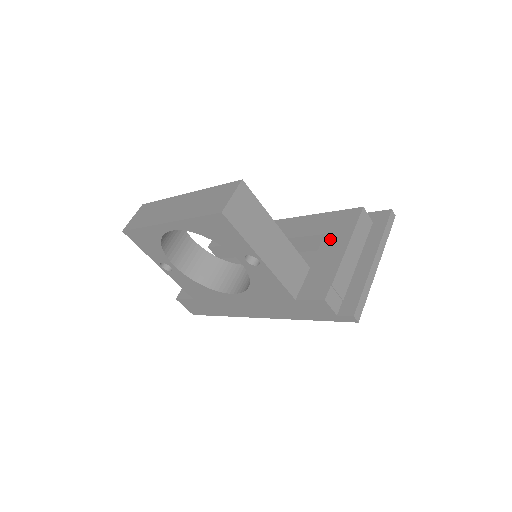
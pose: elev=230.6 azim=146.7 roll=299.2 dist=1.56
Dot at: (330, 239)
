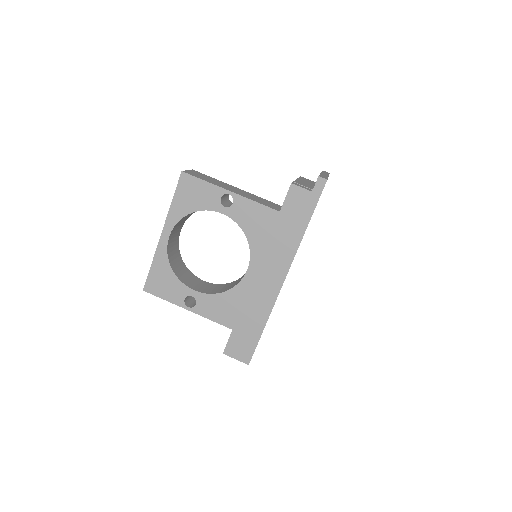
Dot at: occluded
